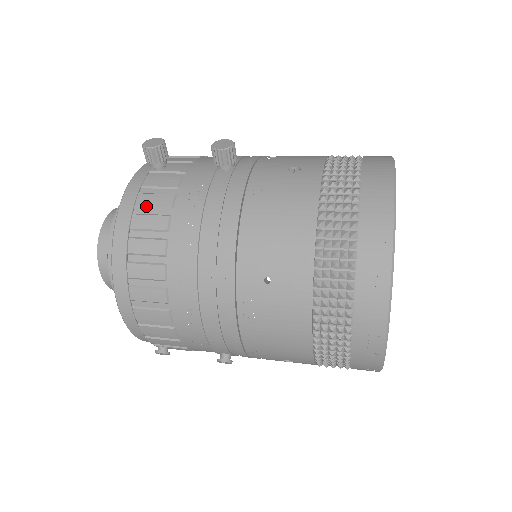
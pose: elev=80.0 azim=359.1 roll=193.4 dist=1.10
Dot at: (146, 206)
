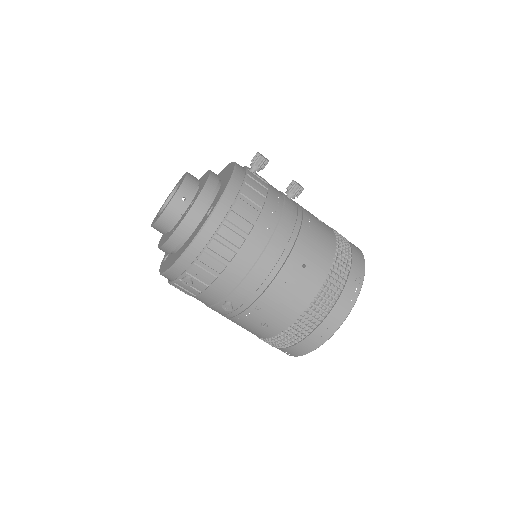
Dot at: (252, 187)
